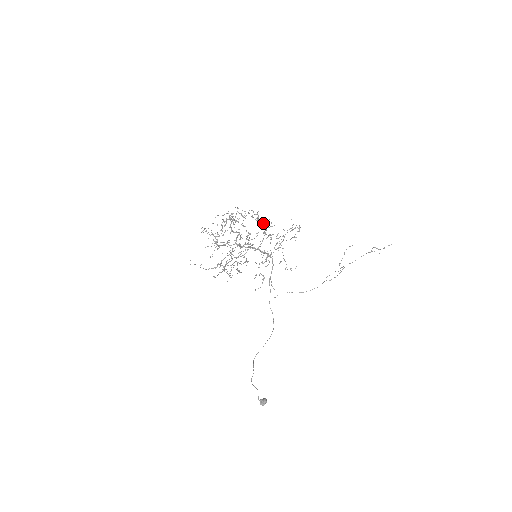
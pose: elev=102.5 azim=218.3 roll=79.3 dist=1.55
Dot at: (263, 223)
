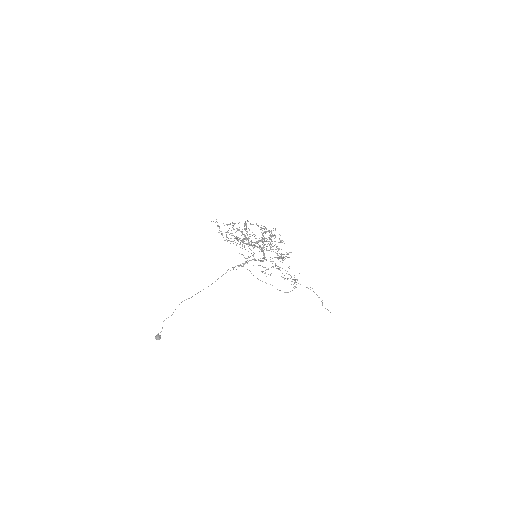
Dot at: (283, 258)
